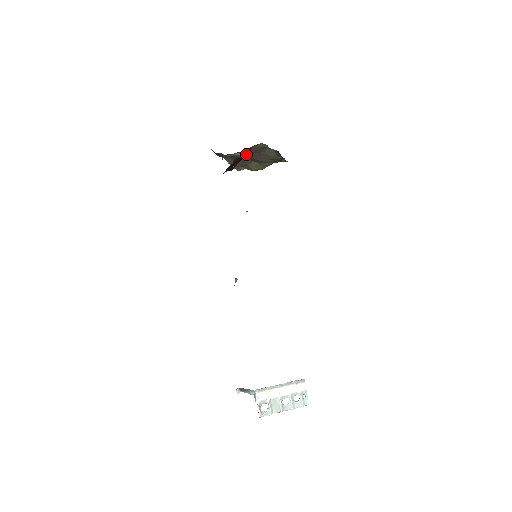
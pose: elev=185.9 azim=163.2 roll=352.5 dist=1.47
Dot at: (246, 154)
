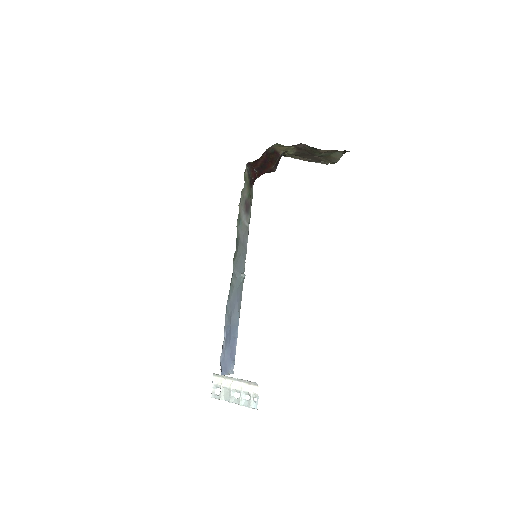
Dot at: (277, 154)
